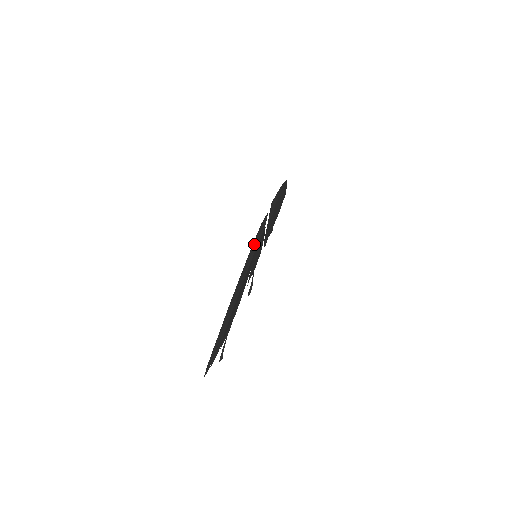
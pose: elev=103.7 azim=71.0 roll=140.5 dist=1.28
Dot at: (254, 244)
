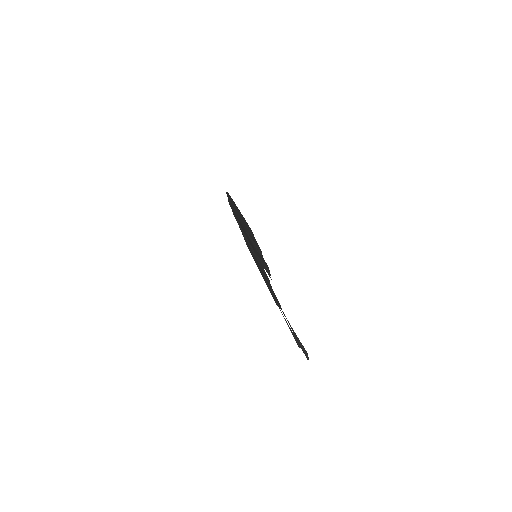
Dot at: (227, 195)
